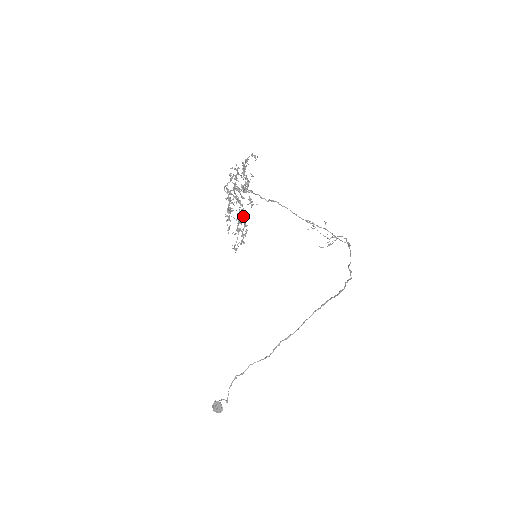
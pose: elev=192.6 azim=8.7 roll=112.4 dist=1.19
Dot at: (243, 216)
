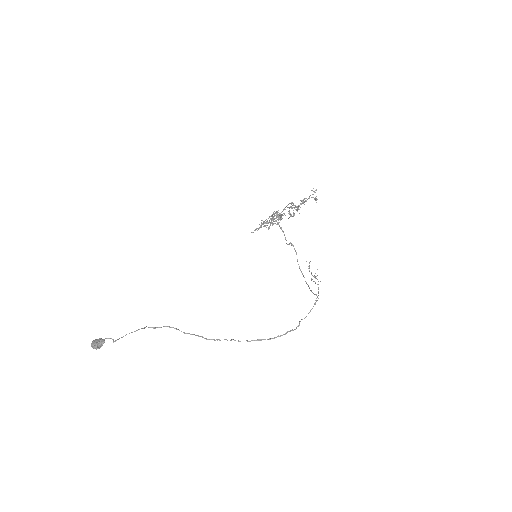
Dot at: occluded
